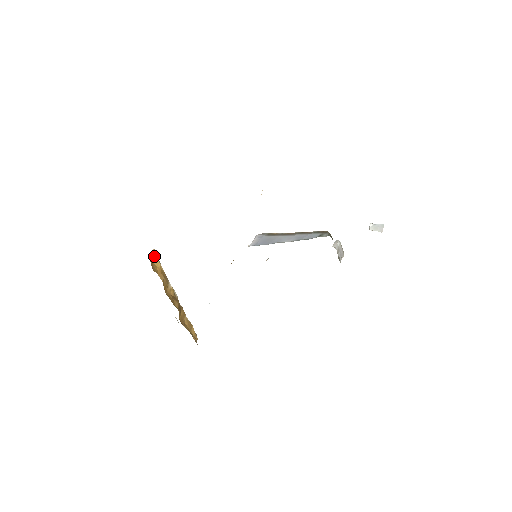
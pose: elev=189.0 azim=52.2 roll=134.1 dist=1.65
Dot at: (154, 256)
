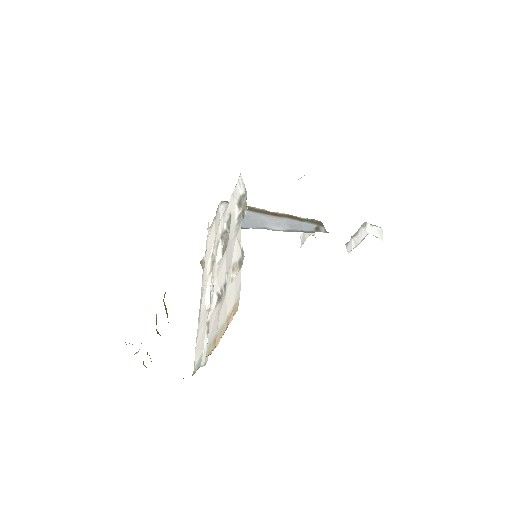
Dot at: occluded
